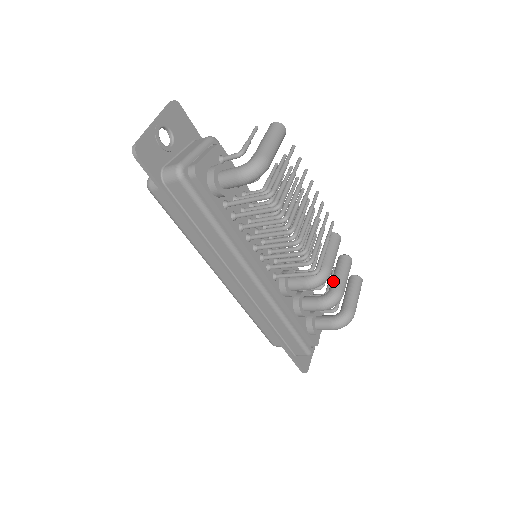
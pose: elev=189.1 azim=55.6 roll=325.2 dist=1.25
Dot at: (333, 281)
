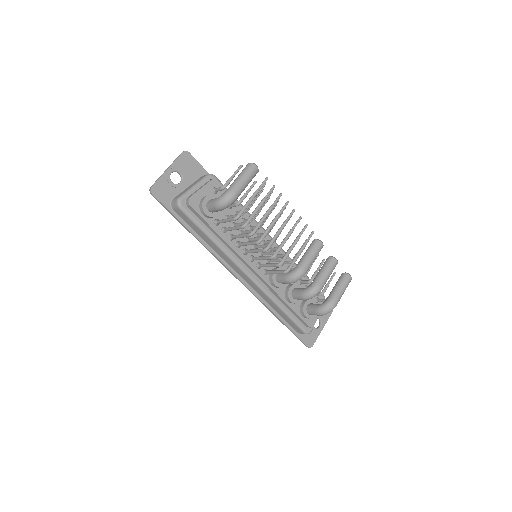
Dot at: (315, 277)
